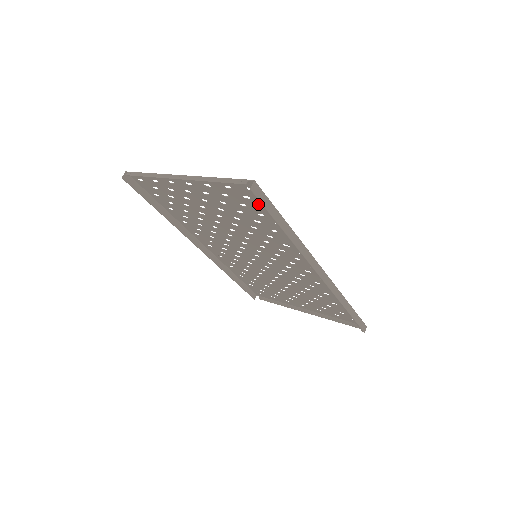
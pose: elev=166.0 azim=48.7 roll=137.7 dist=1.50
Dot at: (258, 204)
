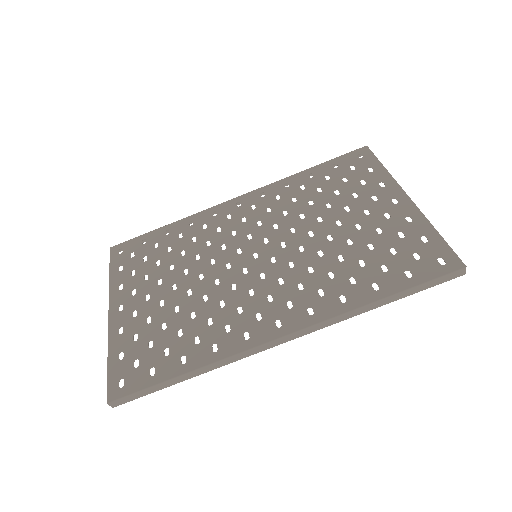
Dot at: (147, 368)
